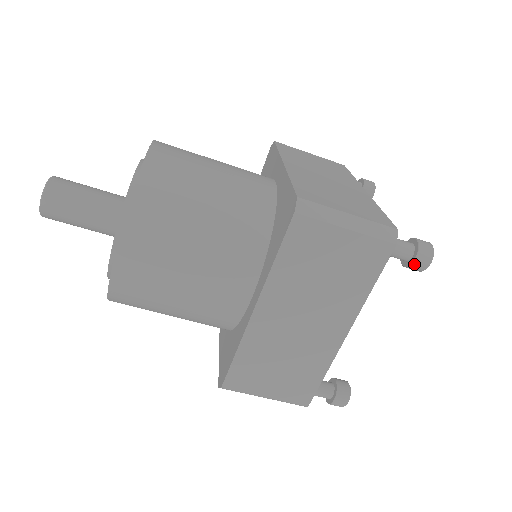
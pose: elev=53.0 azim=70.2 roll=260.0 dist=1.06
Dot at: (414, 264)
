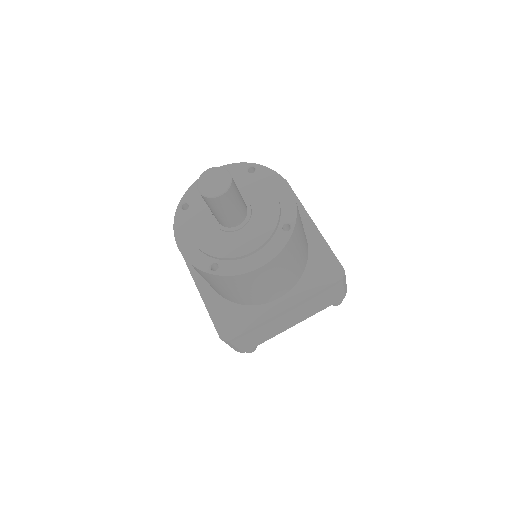
Dot at: (336, 303)
